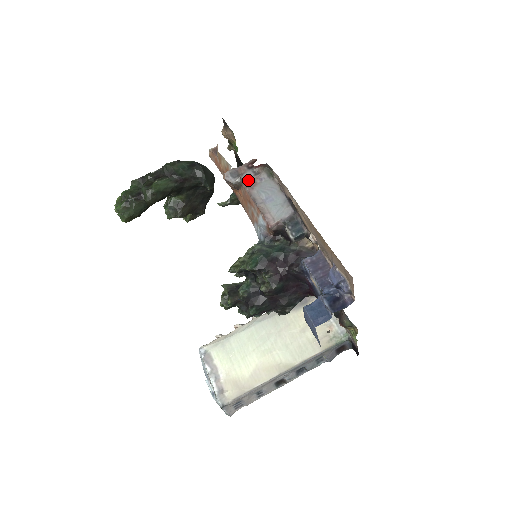
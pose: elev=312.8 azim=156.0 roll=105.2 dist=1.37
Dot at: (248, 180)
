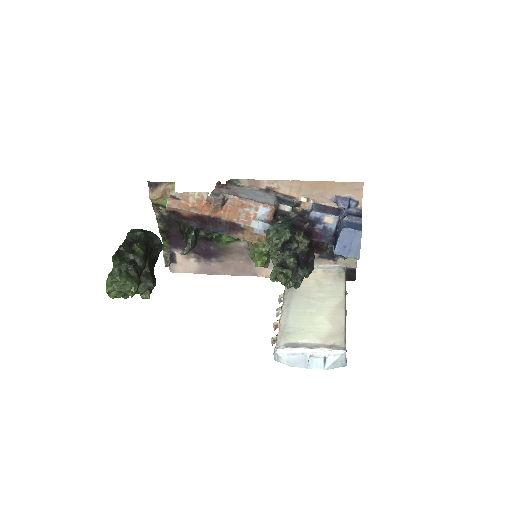
Dot at: (229, 193)
